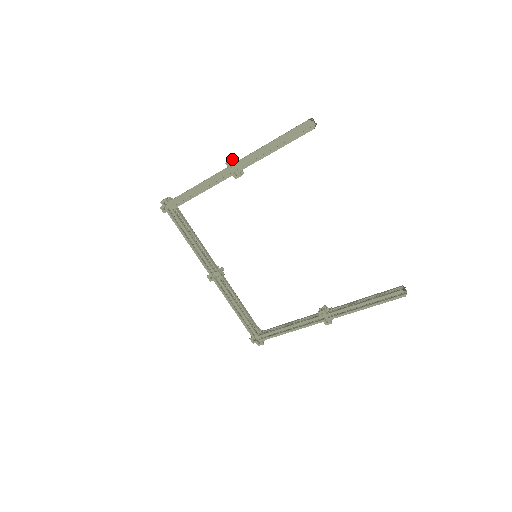
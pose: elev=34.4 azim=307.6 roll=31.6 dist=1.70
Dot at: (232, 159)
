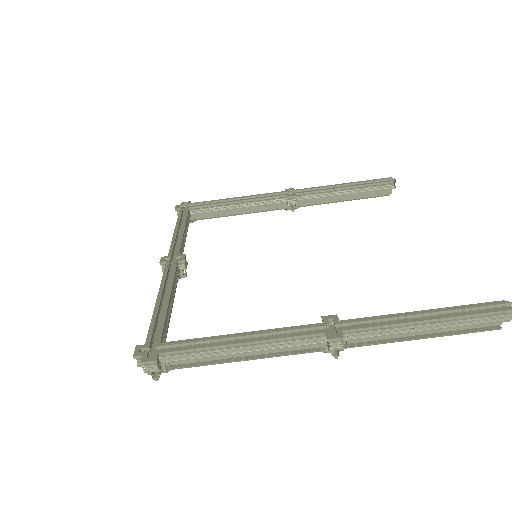
Dot at: occluded
